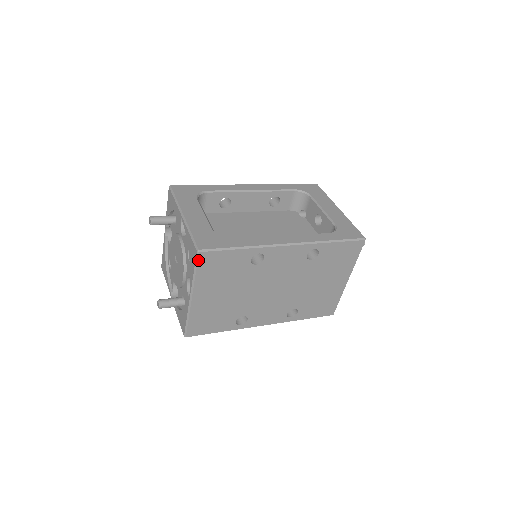
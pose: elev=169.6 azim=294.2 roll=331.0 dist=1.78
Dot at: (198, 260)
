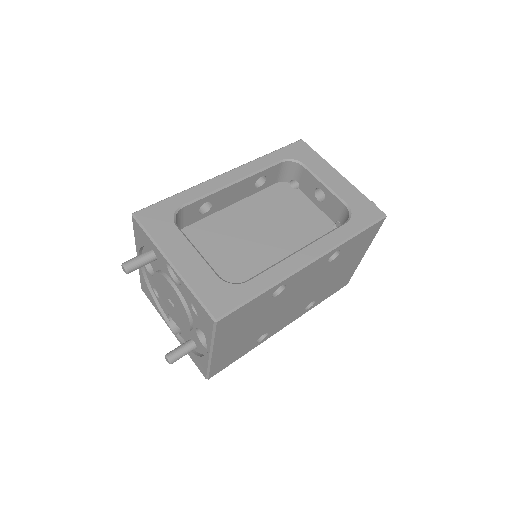
Dot at: (216, 327)
